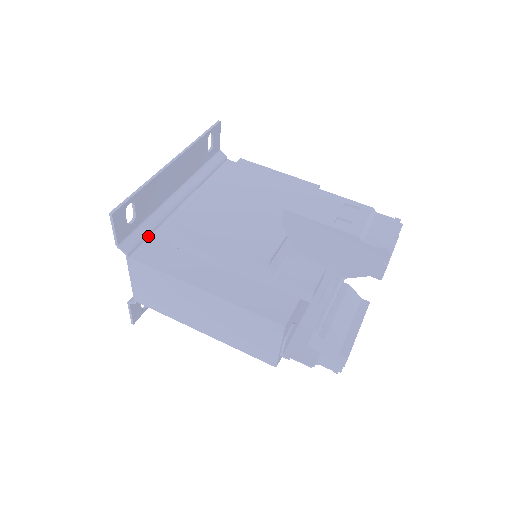
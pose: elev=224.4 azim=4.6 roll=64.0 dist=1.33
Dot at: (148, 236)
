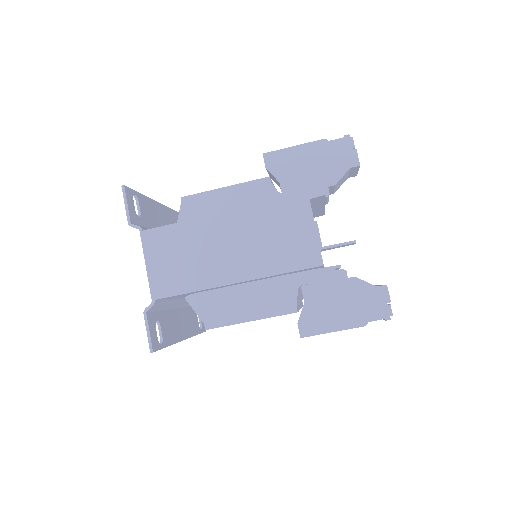
Dot at: occluded
